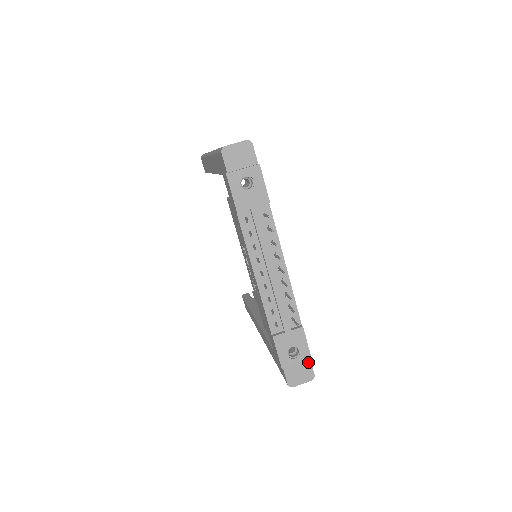
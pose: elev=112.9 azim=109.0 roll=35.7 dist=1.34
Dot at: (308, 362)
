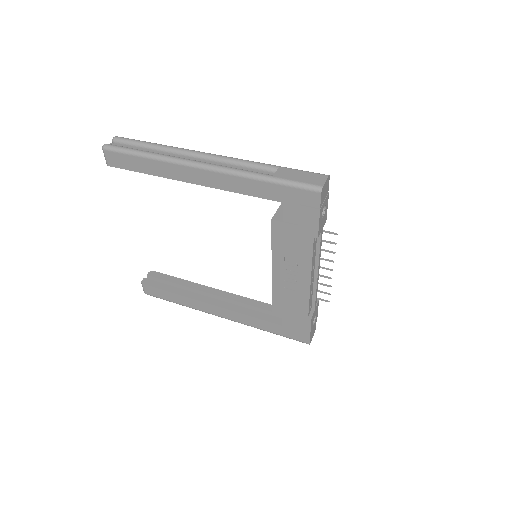
Dot at: occluded
